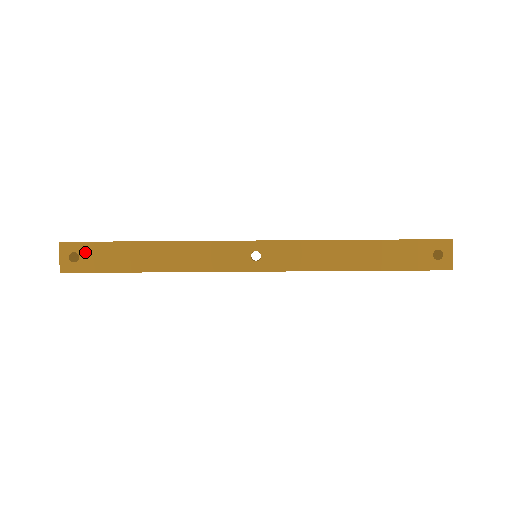
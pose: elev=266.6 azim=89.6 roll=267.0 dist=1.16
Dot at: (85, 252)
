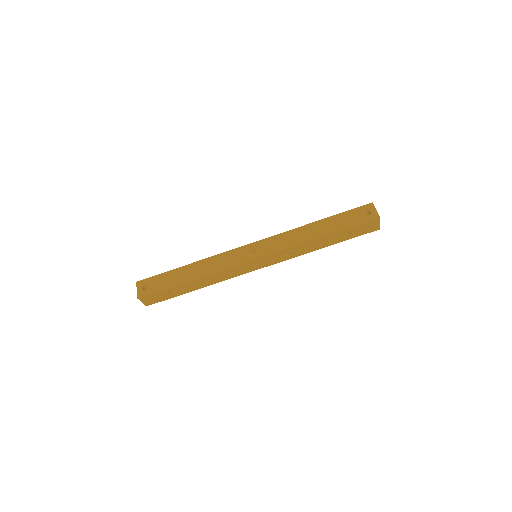
Dot at: (151, 282)
